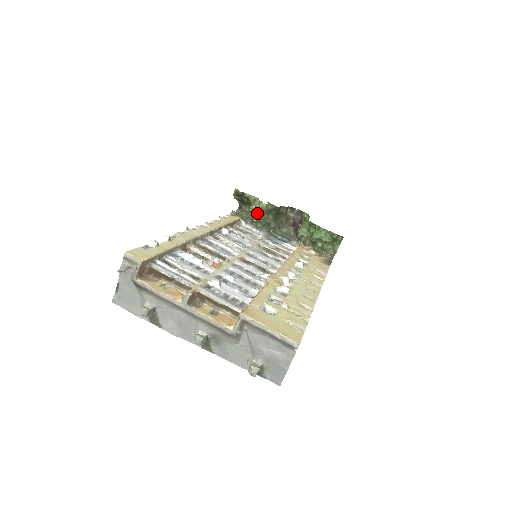
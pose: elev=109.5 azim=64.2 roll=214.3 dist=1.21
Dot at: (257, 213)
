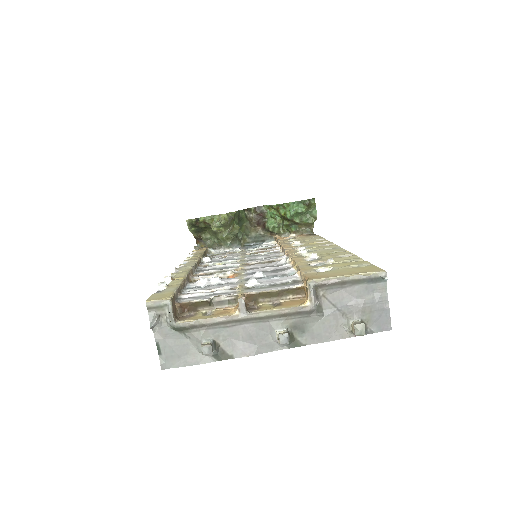
Dot at: (223, 228)
